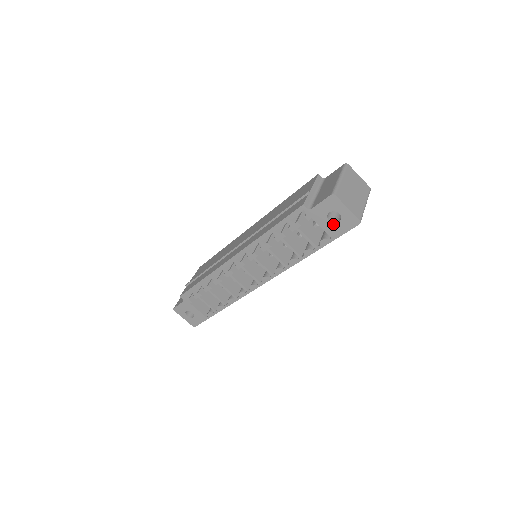
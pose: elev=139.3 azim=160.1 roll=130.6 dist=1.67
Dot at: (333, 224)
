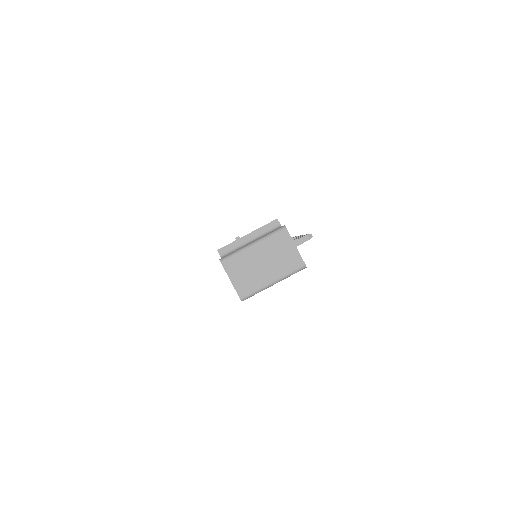
Dot at: occluded
